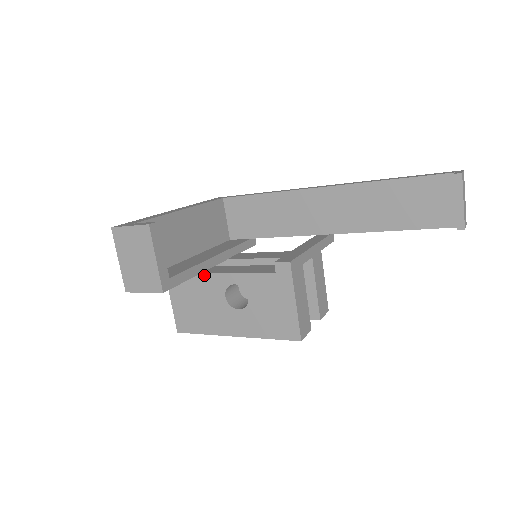
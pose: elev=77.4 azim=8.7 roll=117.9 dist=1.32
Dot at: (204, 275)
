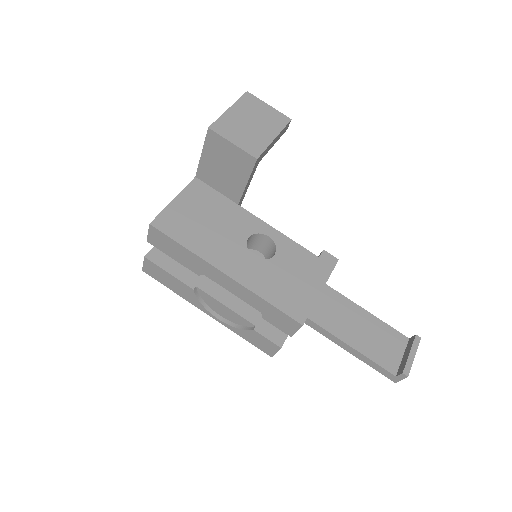
Dot at: (241, 208)
